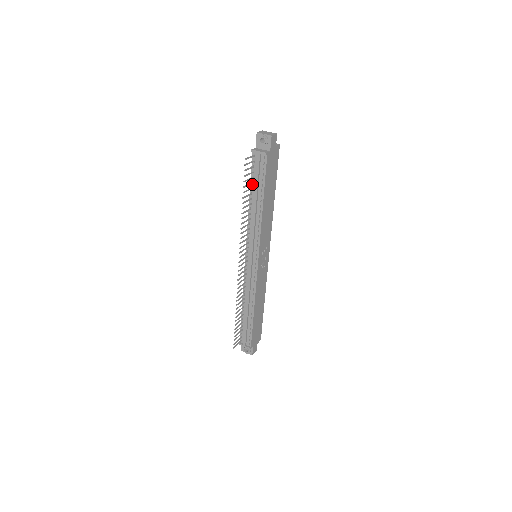
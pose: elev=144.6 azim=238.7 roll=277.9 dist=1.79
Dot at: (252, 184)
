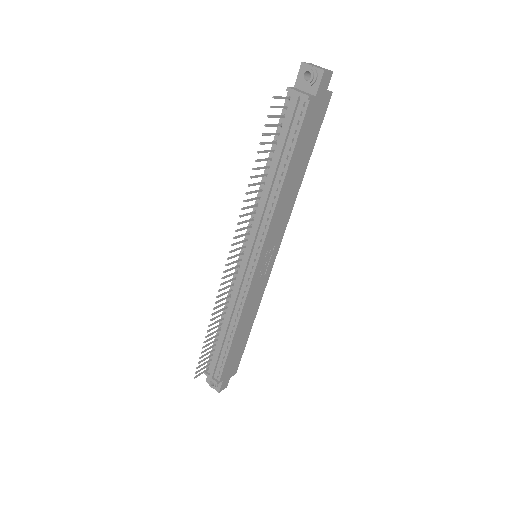
Dot at: (275, 144)
